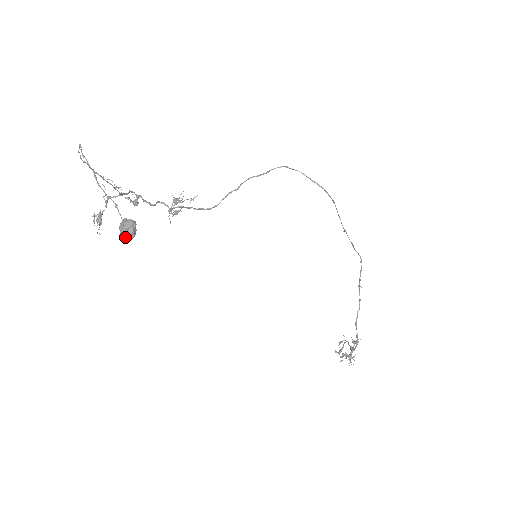
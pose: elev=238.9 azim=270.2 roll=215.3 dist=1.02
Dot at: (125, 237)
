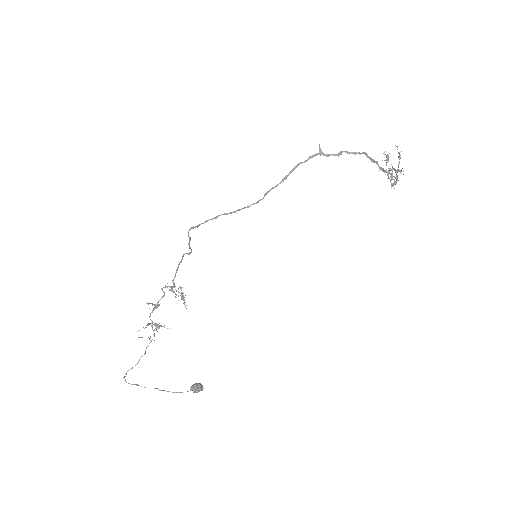
Dot at: (200, 388)
